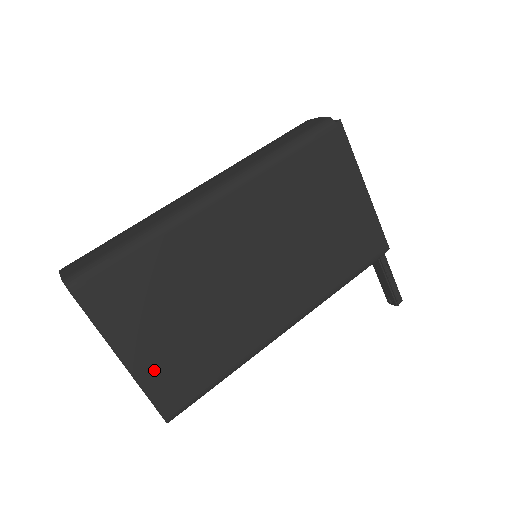
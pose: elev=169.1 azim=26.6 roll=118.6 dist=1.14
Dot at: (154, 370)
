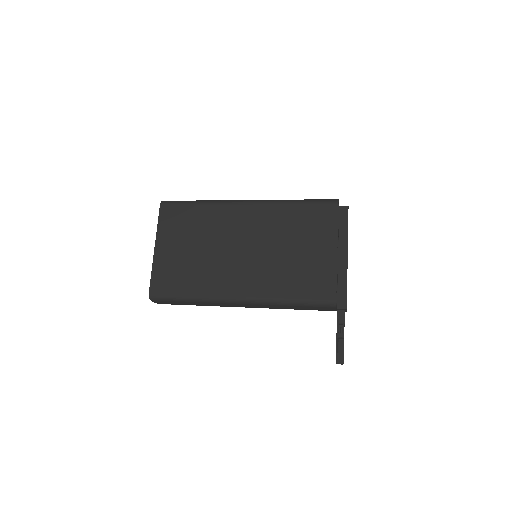
Dot at: (163, 264)
